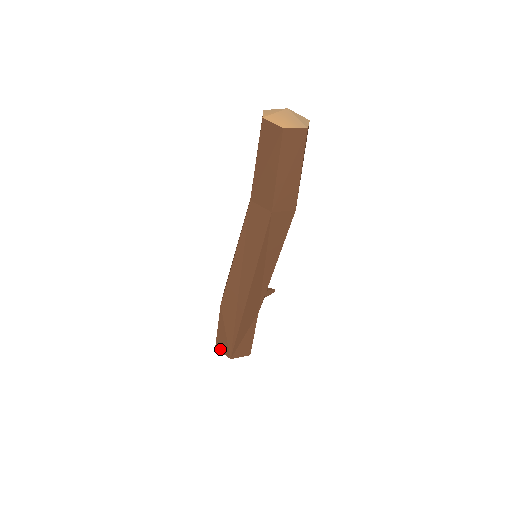
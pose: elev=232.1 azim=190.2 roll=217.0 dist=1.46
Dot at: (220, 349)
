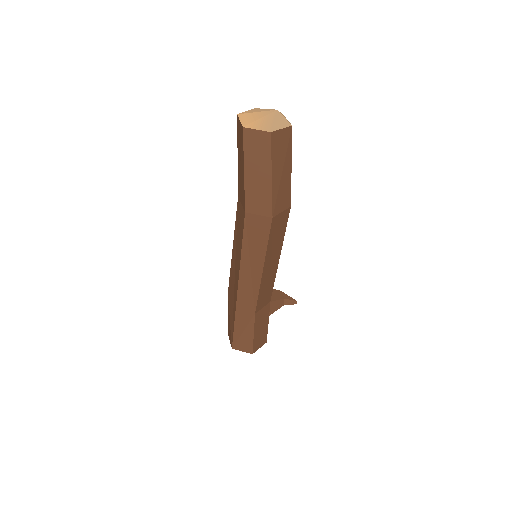
Dot at: (229, 336)
